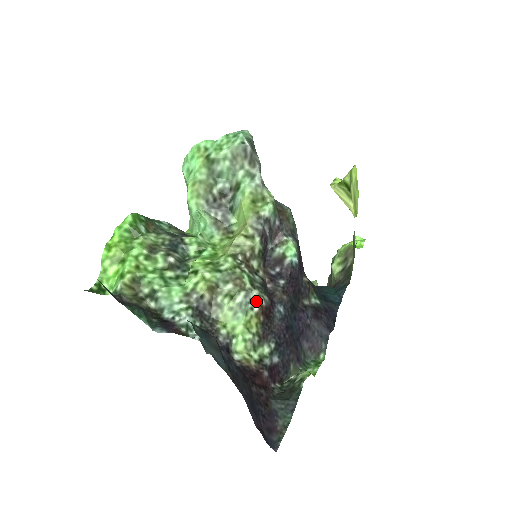
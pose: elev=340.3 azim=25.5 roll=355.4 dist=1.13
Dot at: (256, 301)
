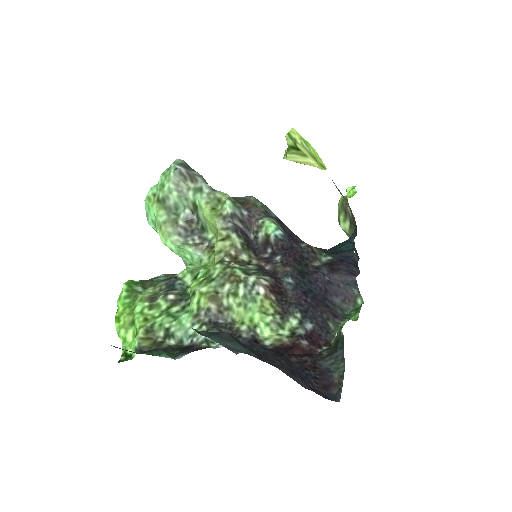
Dot at: (258, 285)
